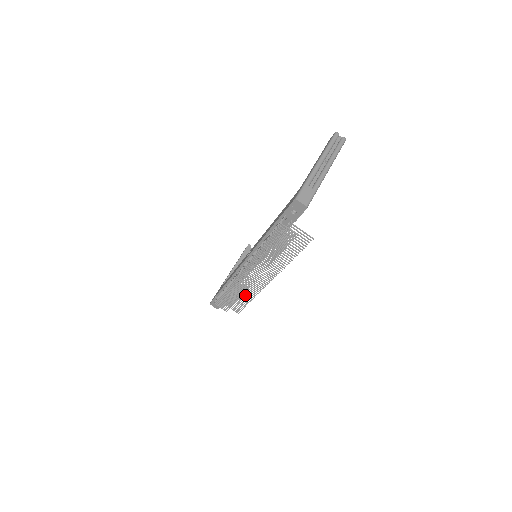
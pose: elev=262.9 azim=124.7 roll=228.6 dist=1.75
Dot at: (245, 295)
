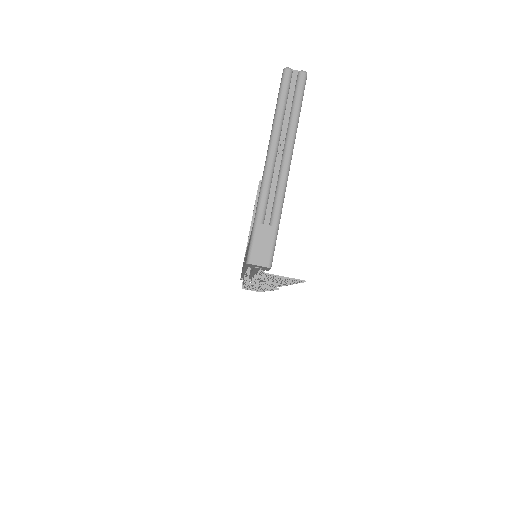
Dot at: occluded
